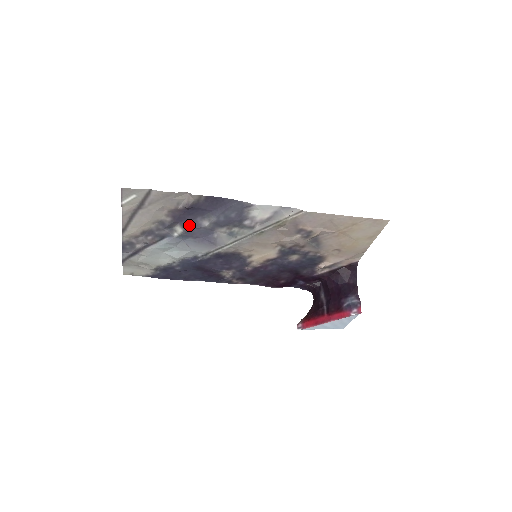
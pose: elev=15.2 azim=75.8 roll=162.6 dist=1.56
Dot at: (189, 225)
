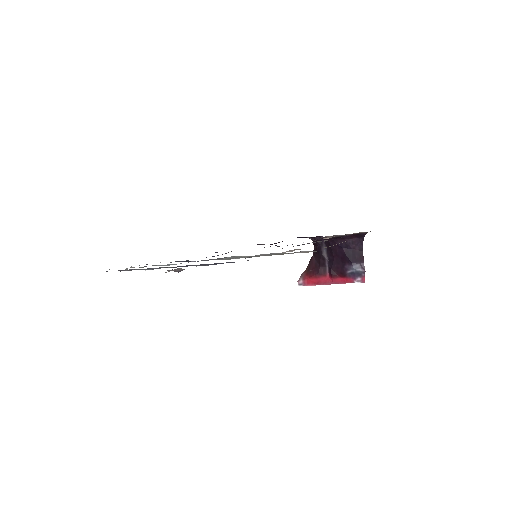
Dot at: (180, 266)
